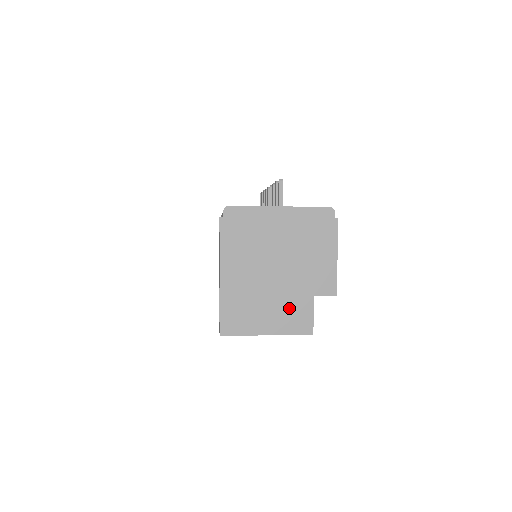
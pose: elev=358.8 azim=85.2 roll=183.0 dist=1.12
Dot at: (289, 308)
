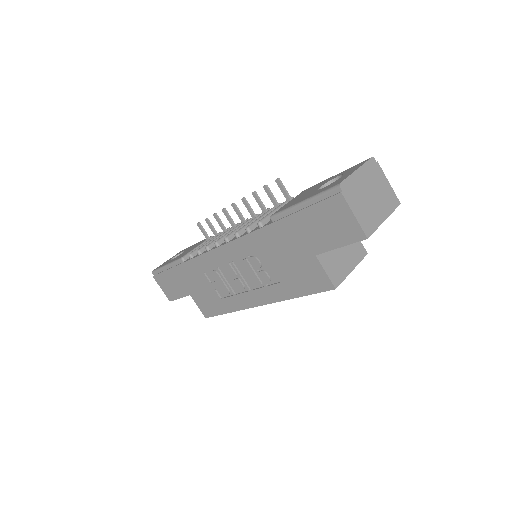
Dot at: (350, 246)
